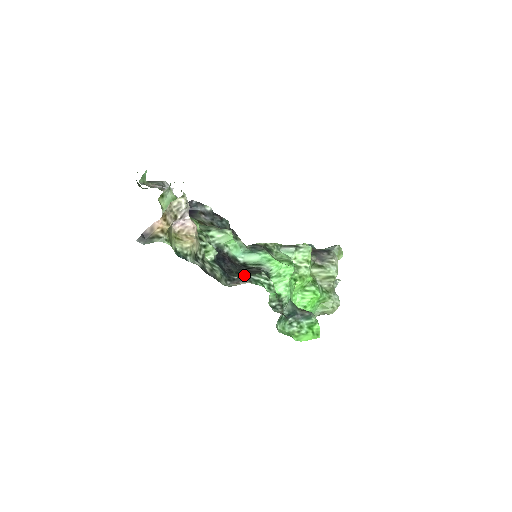
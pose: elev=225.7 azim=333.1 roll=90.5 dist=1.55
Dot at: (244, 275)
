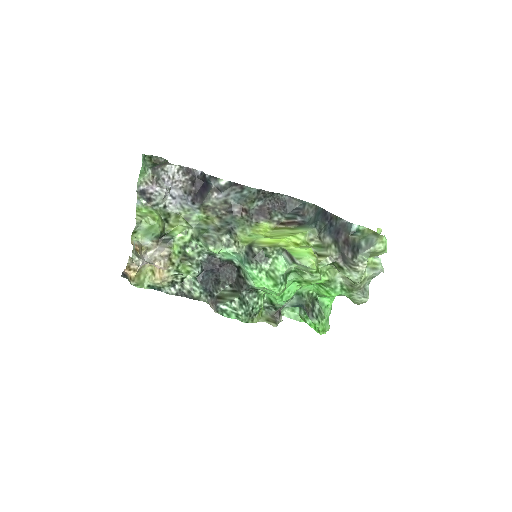
Dot at: (226, 290)
